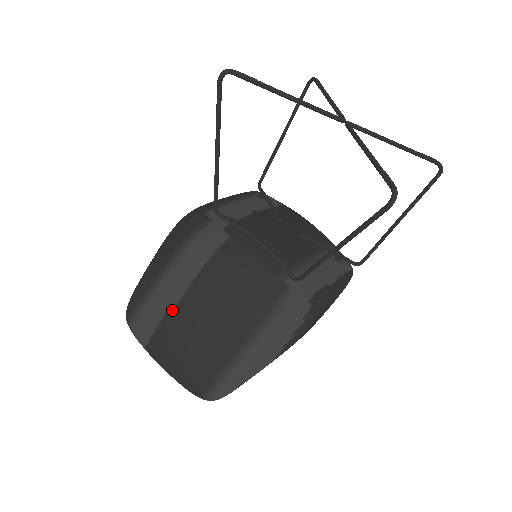
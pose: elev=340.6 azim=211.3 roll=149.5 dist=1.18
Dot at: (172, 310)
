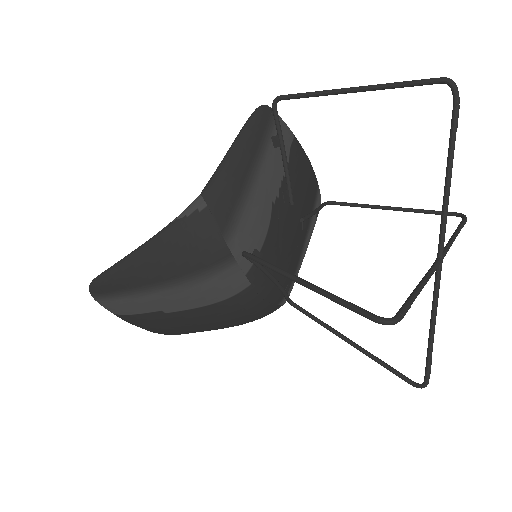
Dot at: (160, 314)
